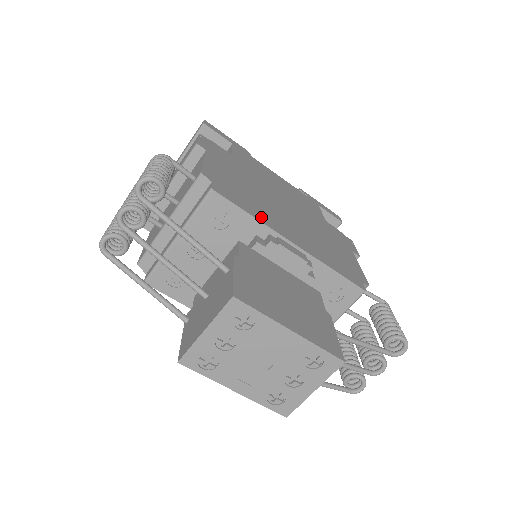
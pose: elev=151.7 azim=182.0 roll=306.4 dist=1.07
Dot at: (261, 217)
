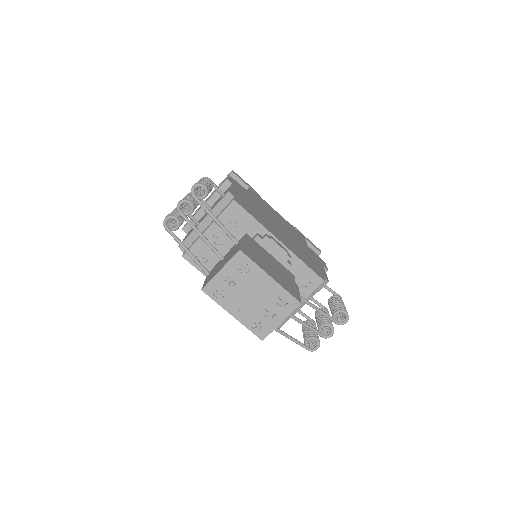
Dot at: (262, 223)
